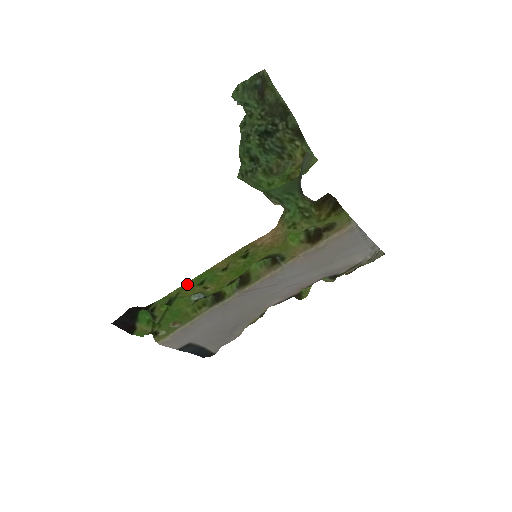
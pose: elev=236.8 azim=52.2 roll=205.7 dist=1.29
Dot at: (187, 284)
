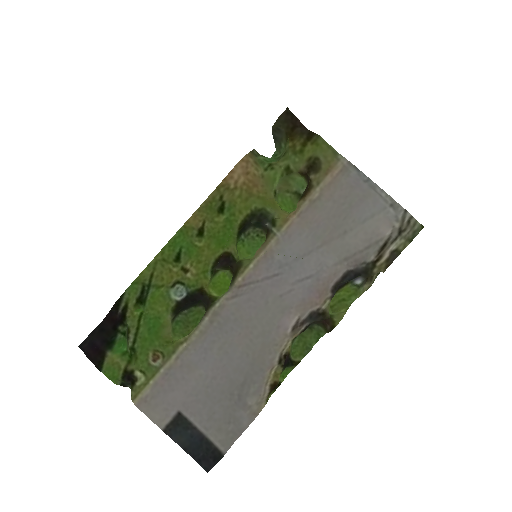
Dot at: (160, 256)
